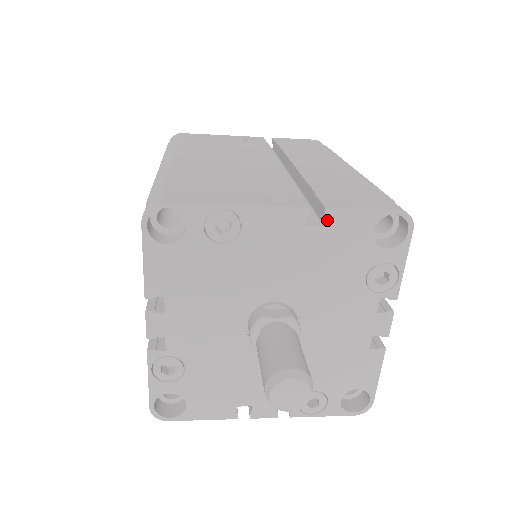
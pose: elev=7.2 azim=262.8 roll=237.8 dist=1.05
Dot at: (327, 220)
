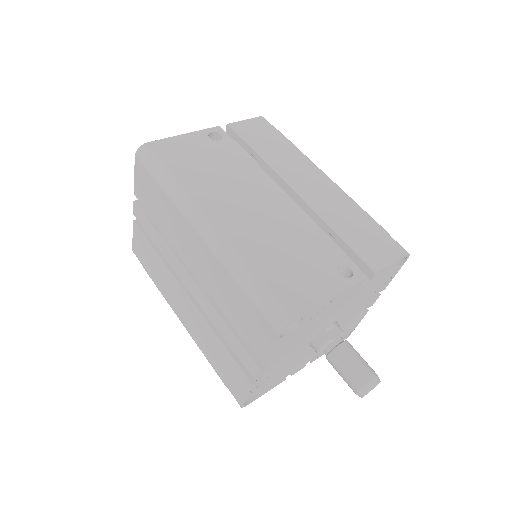
Dot at: (373, 277)
